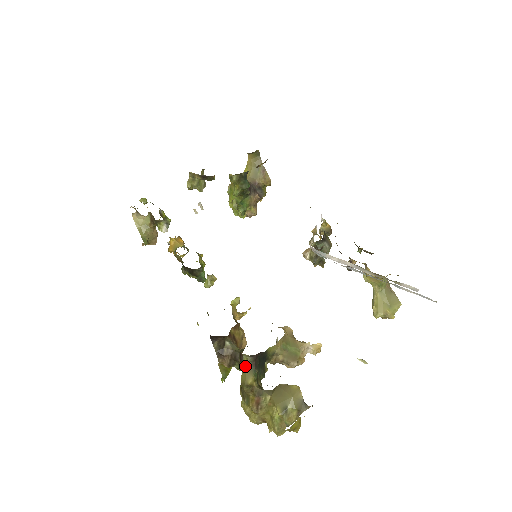
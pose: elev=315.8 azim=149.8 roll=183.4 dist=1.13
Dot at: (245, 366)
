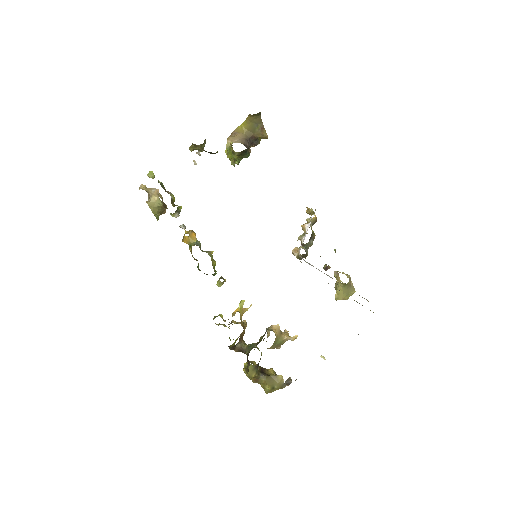
Dot at: (251, 368)
